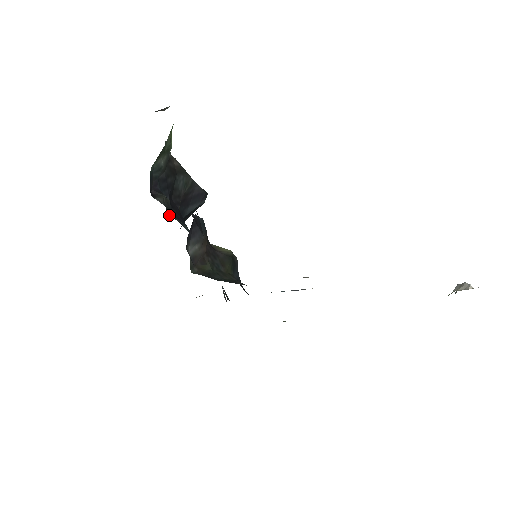
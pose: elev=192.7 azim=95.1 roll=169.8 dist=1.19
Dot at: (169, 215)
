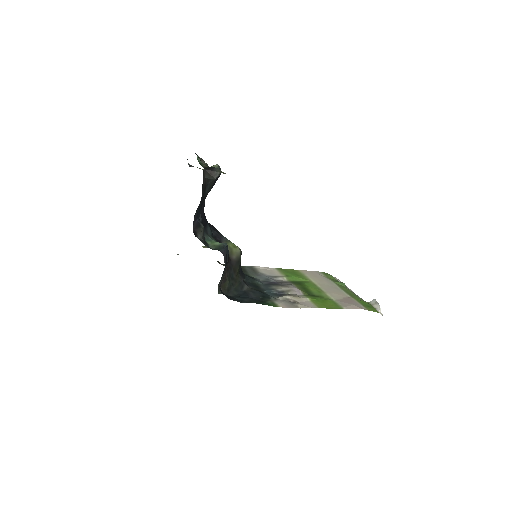
Dot at: occluded
